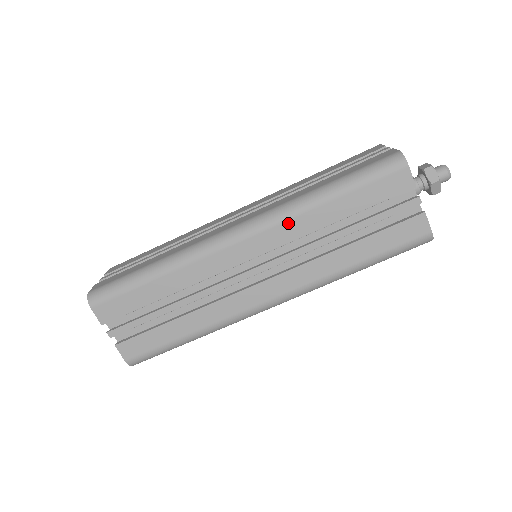
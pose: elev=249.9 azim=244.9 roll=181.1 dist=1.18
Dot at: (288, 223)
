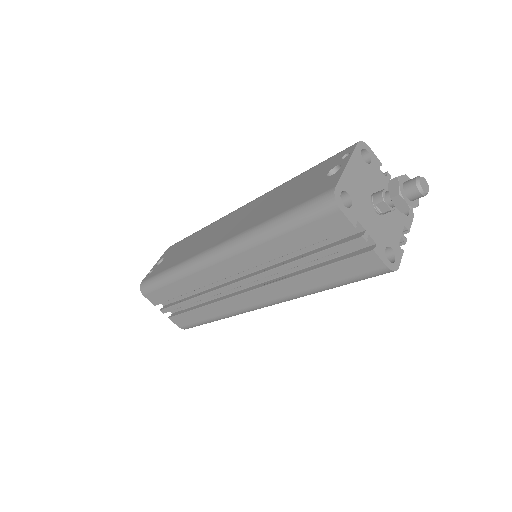
Dot at: occluded
